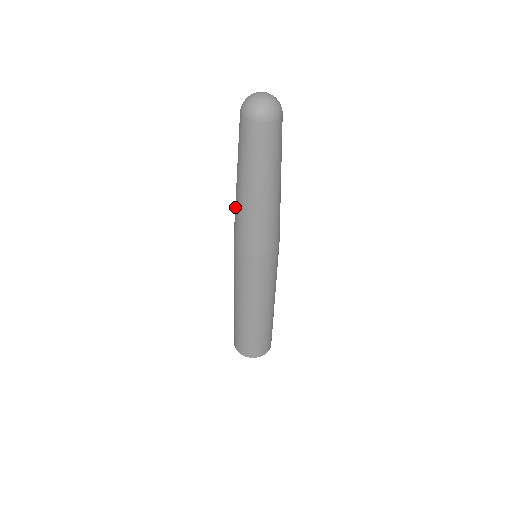
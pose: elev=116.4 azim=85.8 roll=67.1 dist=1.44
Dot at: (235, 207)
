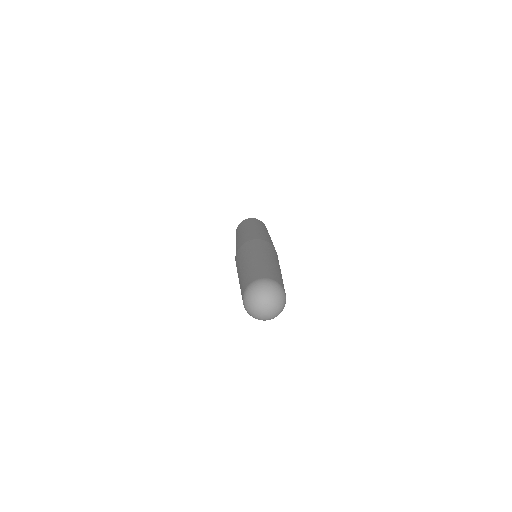
Dot at: occluded
